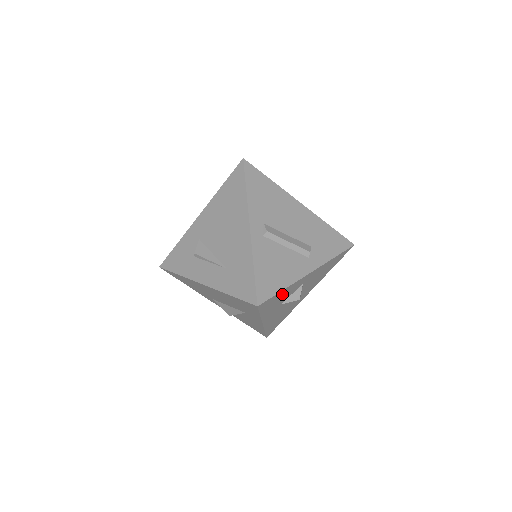
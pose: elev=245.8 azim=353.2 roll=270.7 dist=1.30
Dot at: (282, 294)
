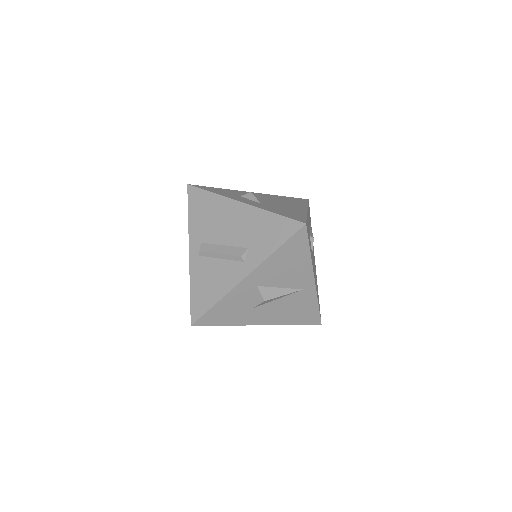
Dot at: (226, 305)
